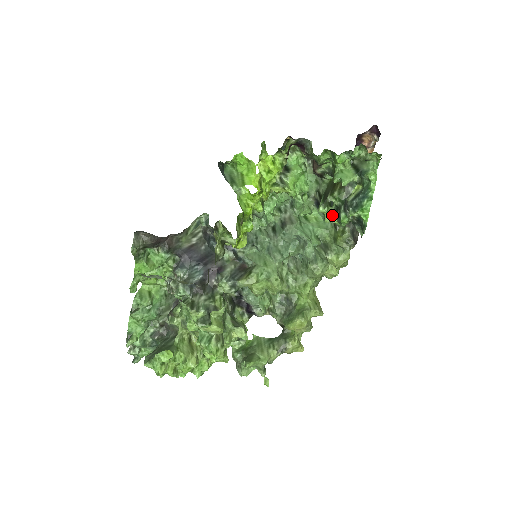
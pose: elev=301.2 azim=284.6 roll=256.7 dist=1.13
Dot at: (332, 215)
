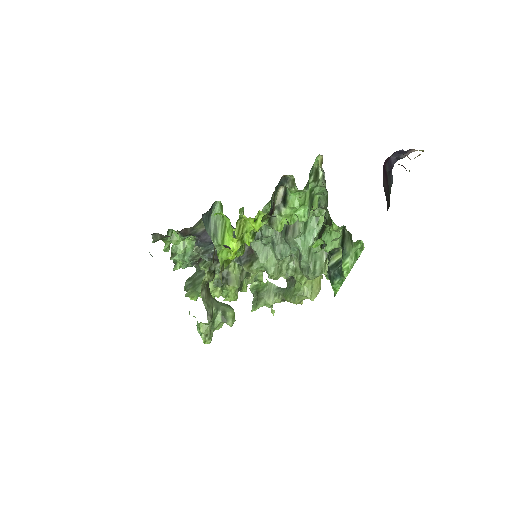
Dot at: occluded
